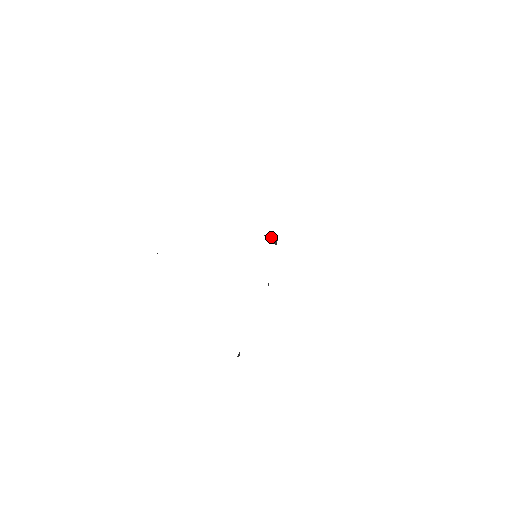
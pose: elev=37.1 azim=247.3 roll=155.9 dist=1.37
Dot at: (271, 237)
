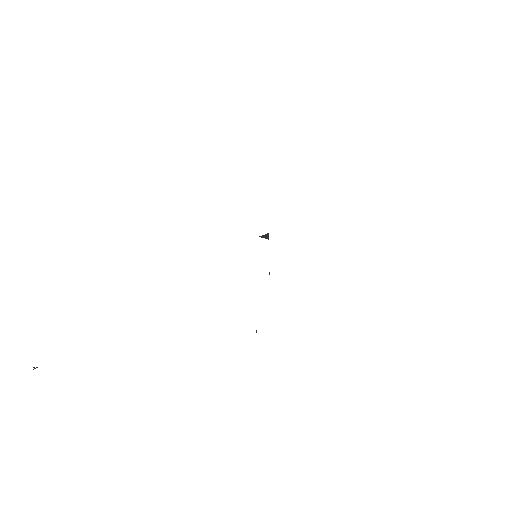
Dot at: (264, 235)
